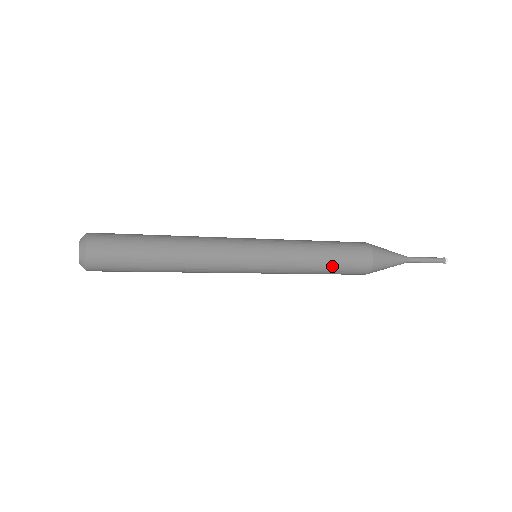
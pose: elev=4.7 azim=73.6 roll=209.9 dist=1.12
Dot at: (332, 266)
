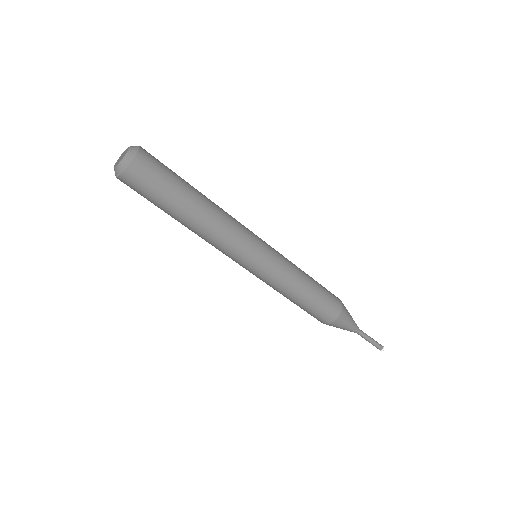
Dot at: (307, 302)
